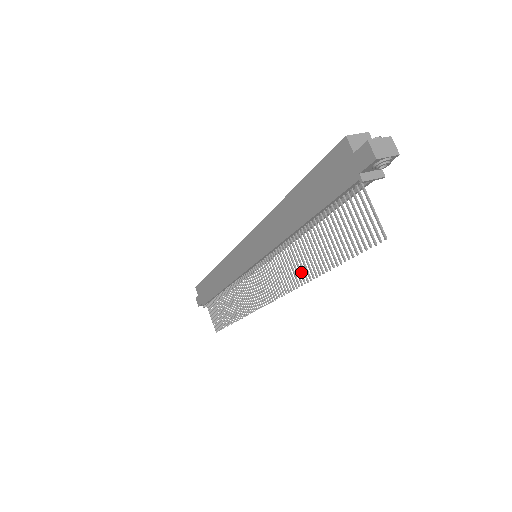
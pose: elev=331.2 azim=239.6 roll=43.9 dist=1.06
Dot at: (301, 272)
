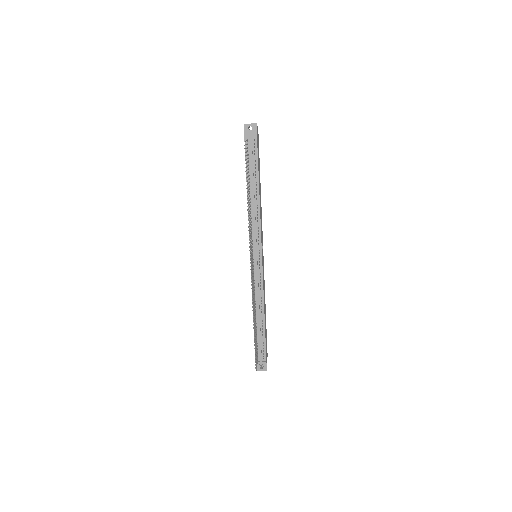
Dot at: (249, 215)
